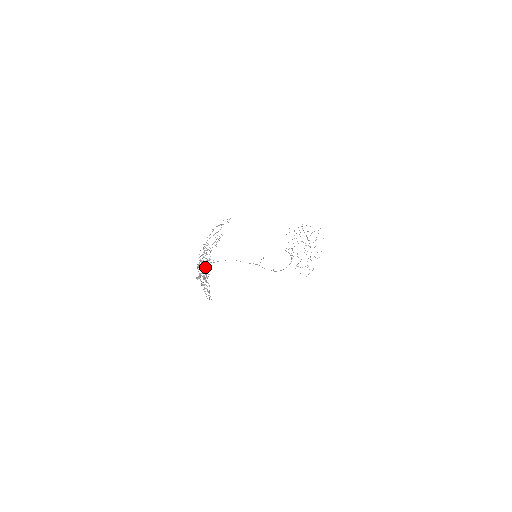
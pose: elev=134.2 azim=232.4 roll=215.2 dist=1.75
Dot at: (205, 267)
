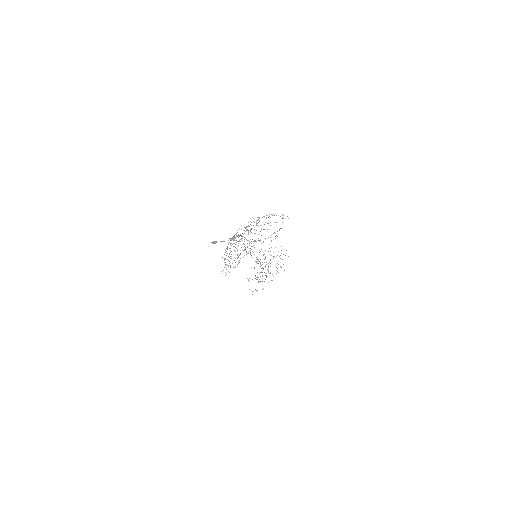
Dot at: (230, 239)
